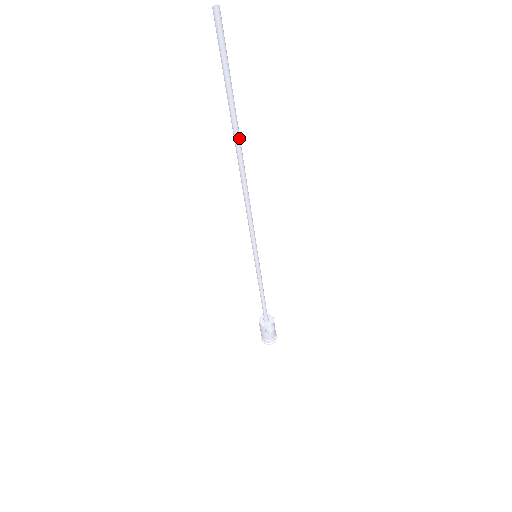
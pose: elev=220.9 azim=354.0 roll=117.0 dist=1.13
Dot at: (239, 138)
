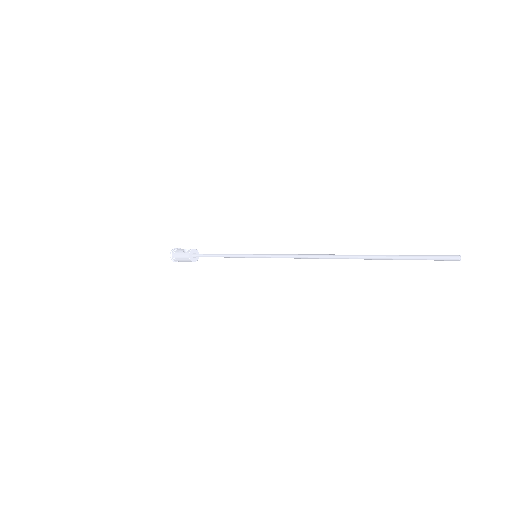
Dot at: (361, 258)
